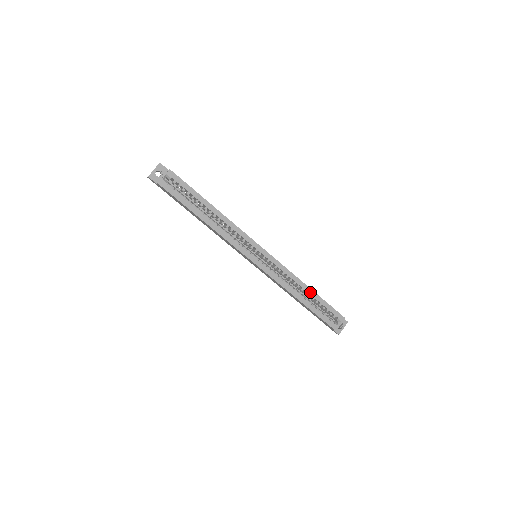
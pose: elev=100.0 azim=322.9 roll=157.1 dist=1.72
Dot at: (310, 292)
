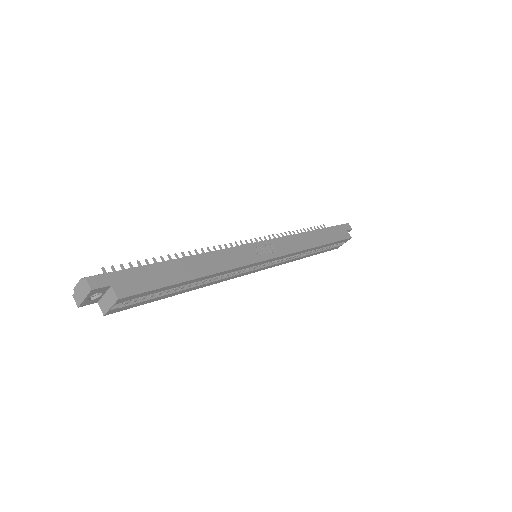
Dot at: (319, 248)
